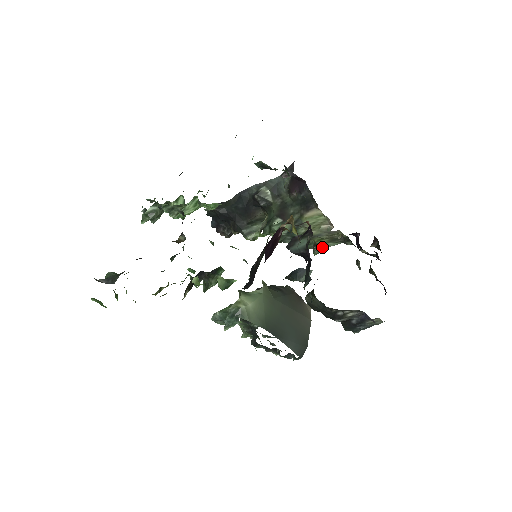
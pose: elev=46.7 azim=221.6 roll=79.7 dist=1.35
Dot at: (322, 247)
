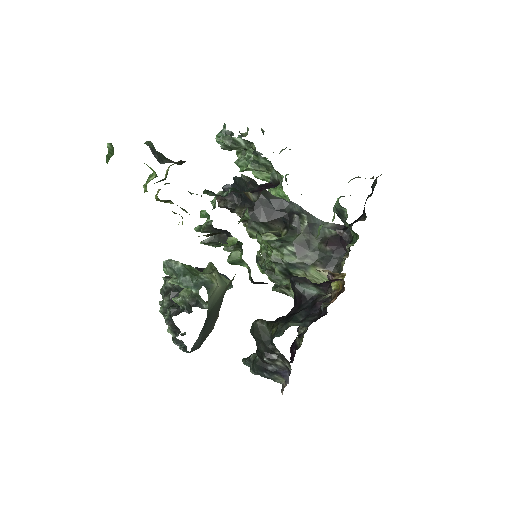
Dot at: (286, 291)
